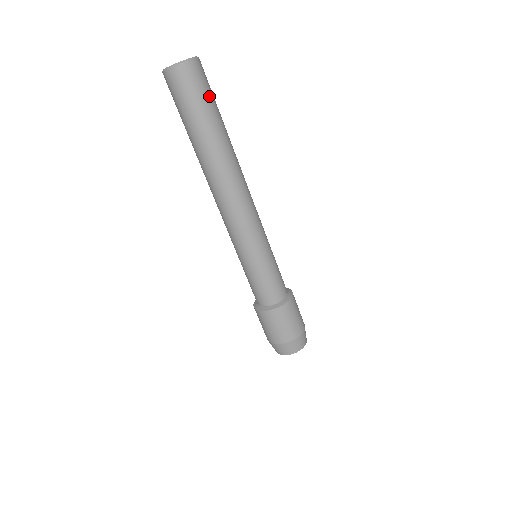
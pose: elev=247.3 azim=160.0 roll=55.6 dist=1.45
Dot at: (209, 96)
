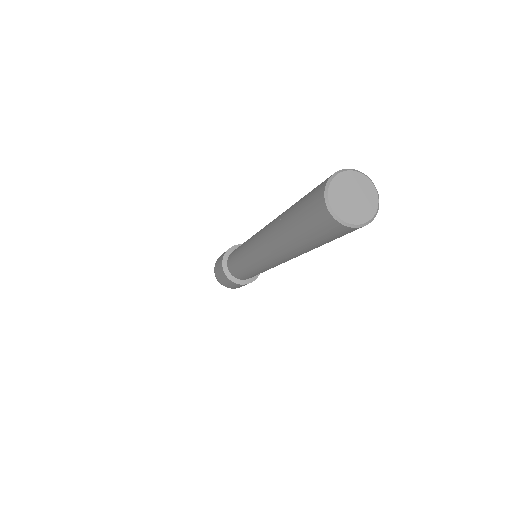
Dot at: occluded
